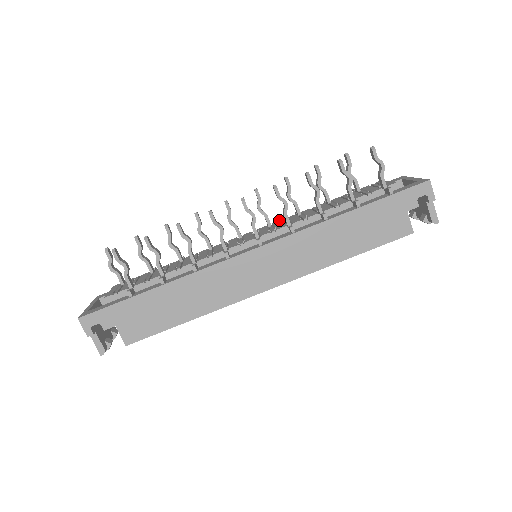
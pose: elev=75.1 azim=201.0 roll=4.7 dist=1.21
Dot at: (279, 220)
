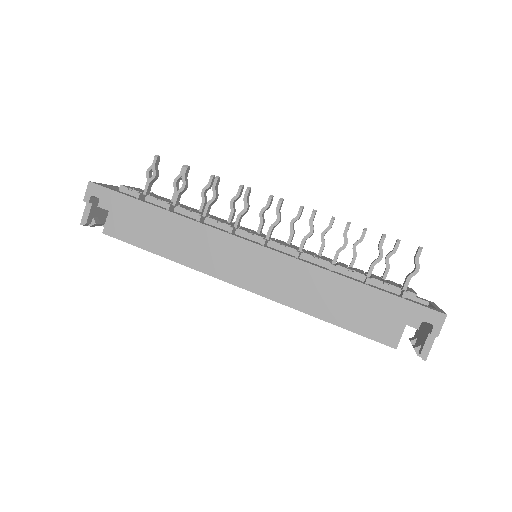
Dot at: occluded
